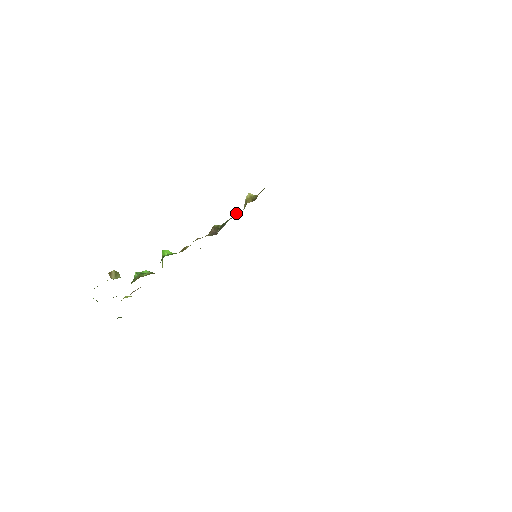
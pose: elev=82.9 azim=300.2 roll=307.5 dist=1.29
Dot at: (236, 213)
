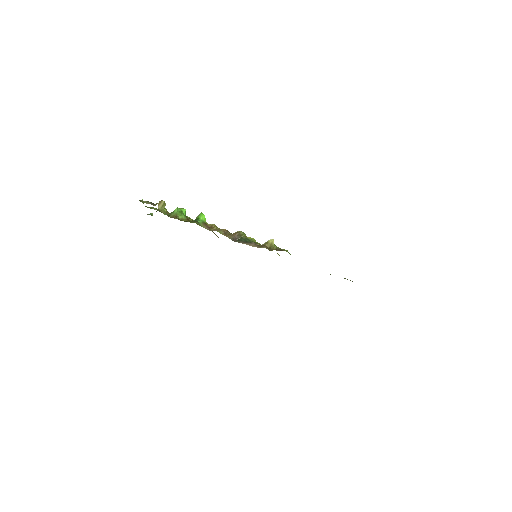
Dot at: (255, 243)
